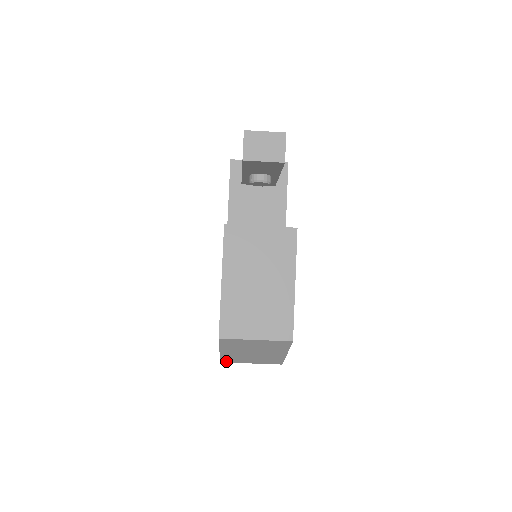
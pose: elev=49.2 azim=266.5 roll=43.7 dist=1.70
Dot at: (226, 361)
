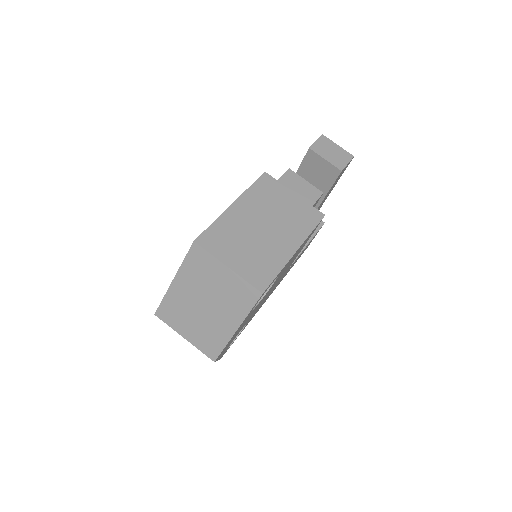
Dot at: (162, 315)
